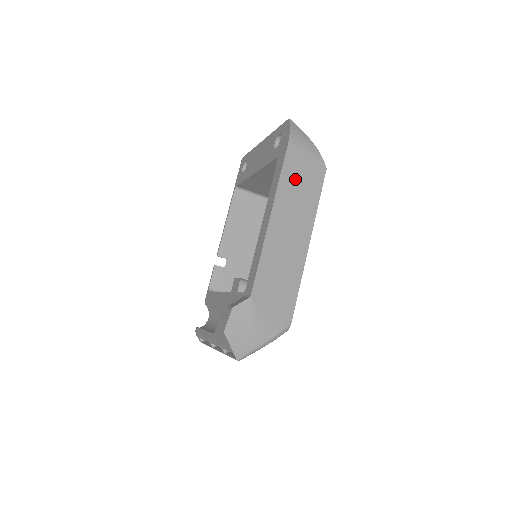
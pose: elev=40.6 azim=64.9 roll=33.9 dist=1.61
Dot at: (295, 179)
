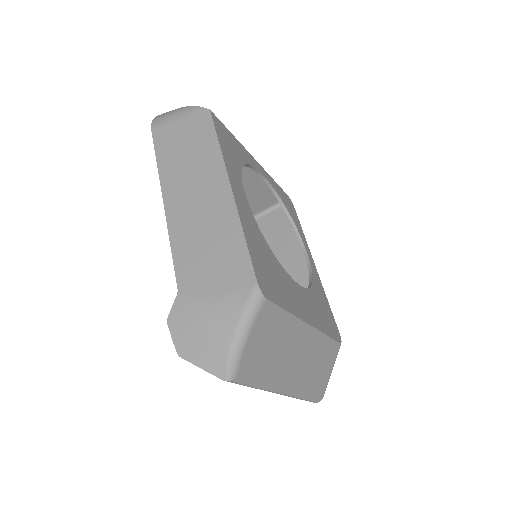
Dot at: (176, 148)
